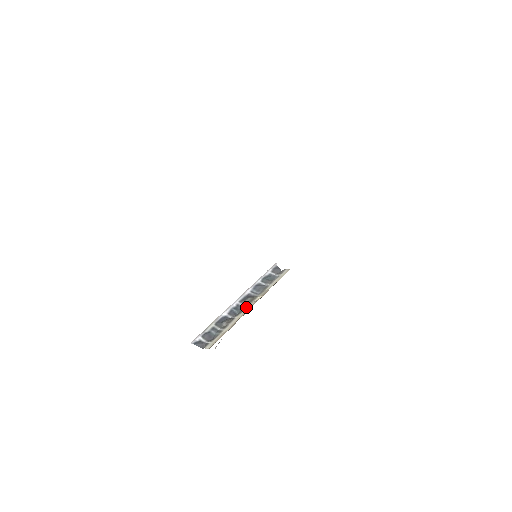
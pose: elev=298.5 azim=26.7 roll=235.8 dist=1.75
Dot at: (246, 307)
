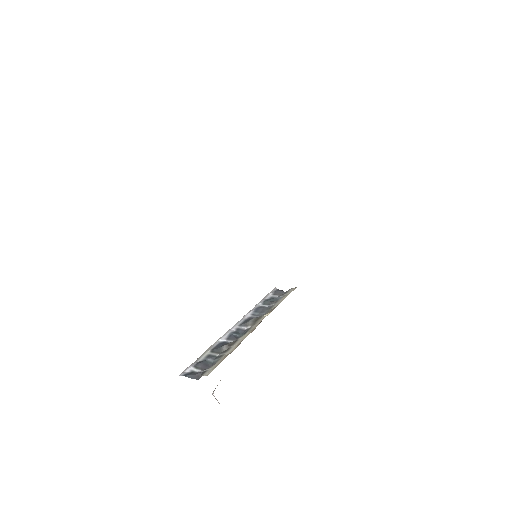
Dot at: (251, 327)
